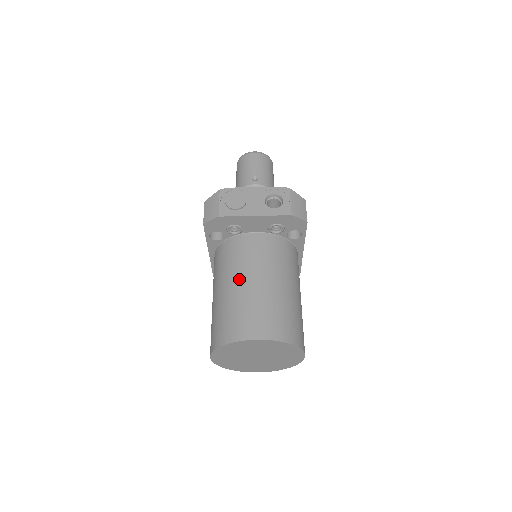
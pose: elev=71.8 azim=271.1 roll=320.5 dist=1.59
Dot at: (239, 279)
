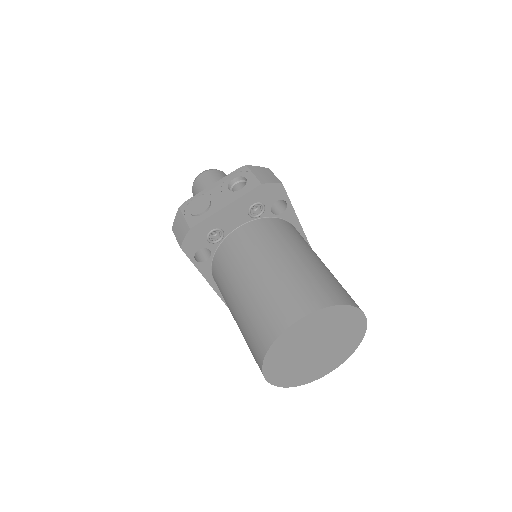
Dot at: (246, 277)
